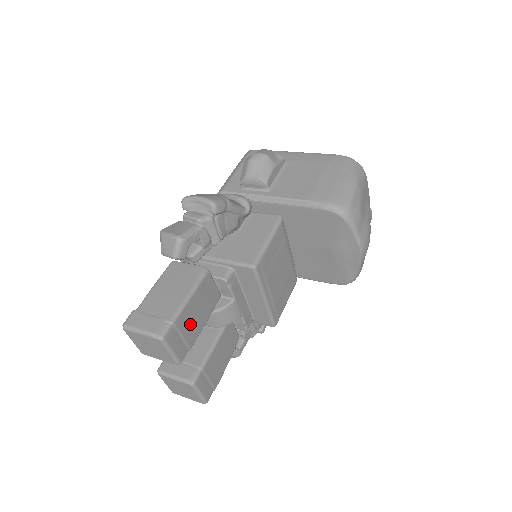
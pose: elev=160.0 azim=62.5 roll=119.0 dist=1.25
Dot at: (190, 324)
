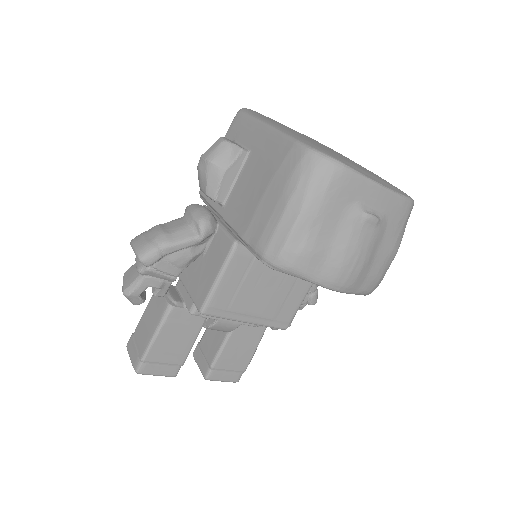
Dot at: (169, 352)
